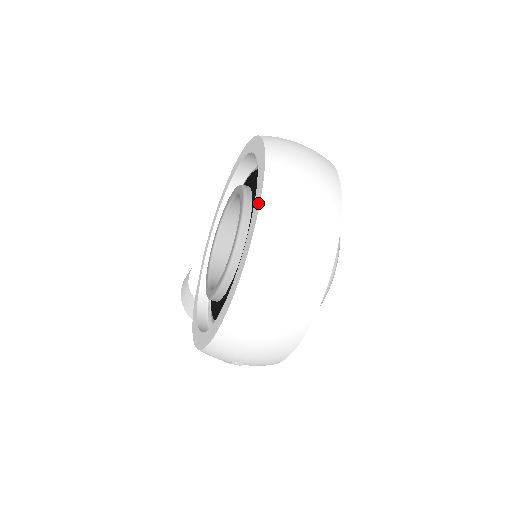
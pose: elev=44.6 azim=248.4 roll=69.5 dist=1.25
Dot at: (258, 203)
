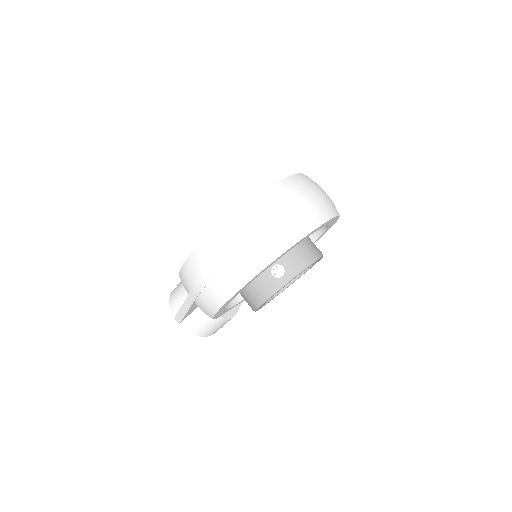
Dot at: occluded
